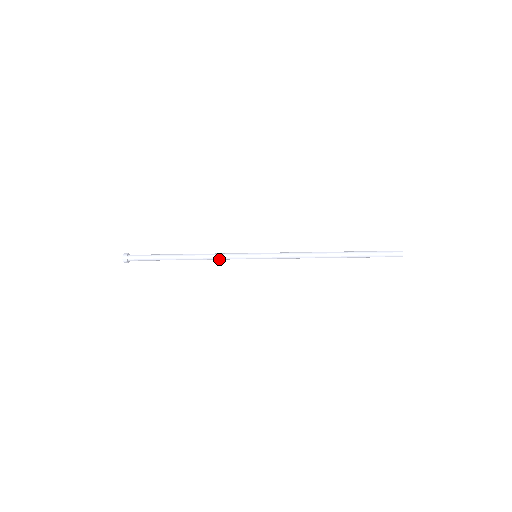
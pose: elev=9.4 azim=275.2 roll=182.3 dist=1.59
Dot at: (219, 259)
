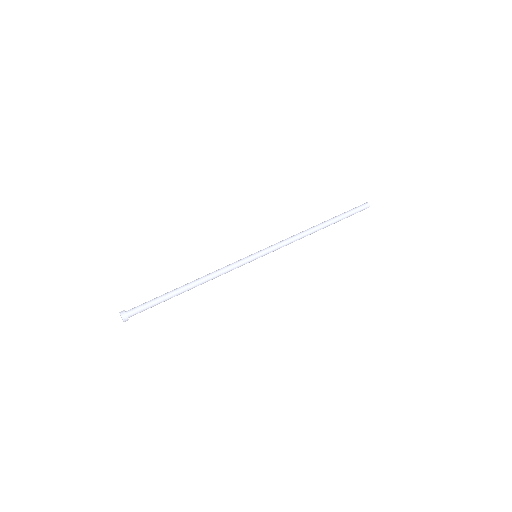
Dot at: occluded
